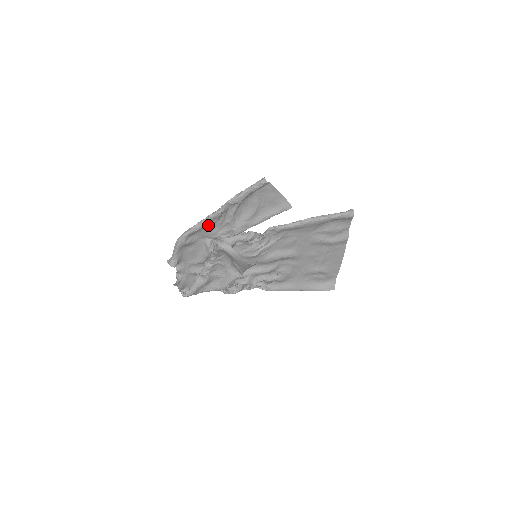
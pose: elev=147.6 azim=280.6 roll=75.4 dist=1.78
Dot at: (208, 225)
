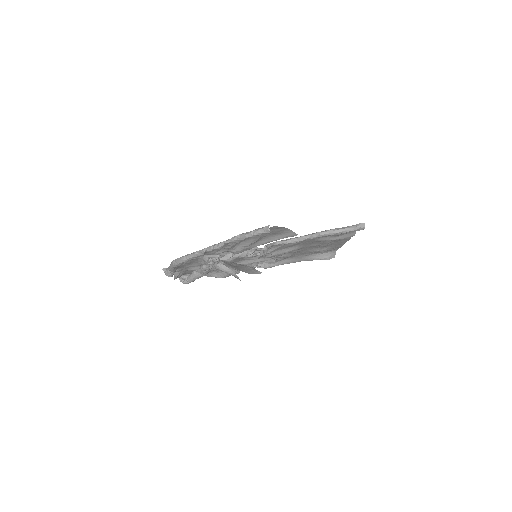
Dot at: (205, 253)
